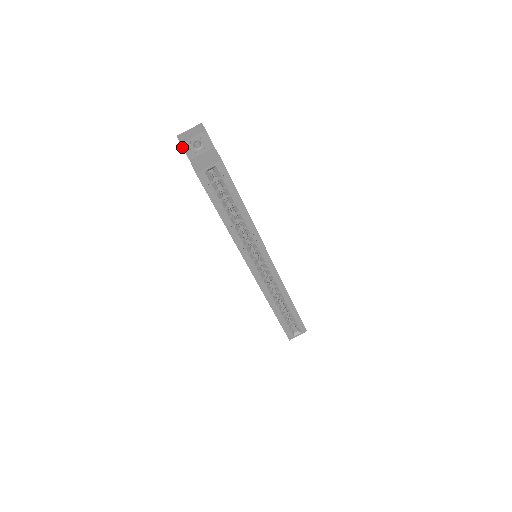
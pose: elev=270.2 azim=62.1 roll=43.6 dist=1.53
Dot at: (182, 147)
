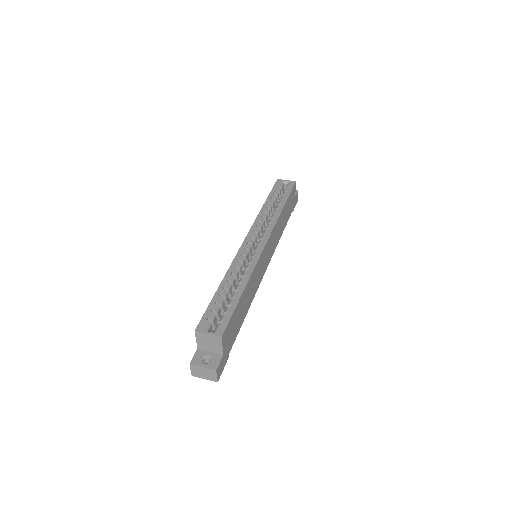
Dot at: occluded
